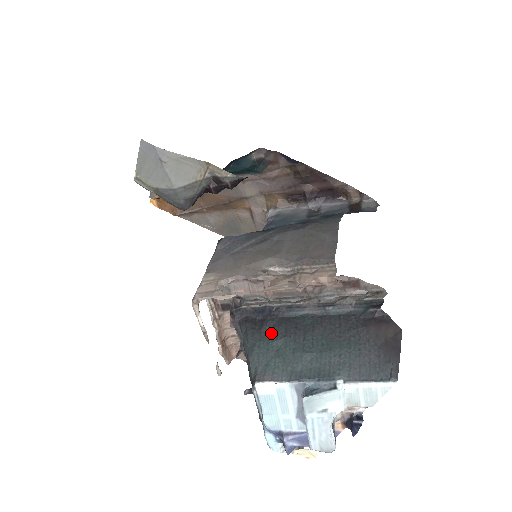
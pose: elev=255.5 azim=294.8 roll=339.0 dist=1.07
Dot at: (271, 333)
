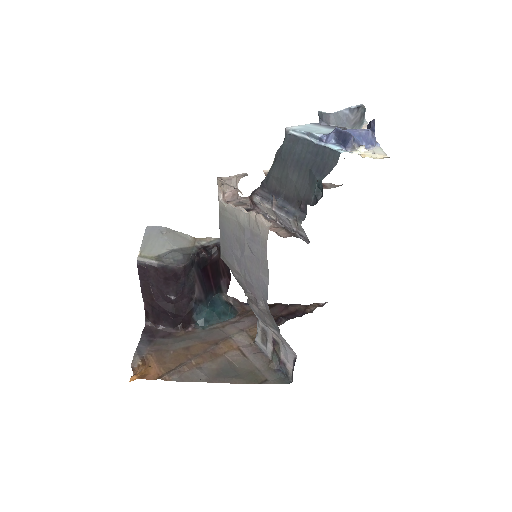
Dot at: occluded
